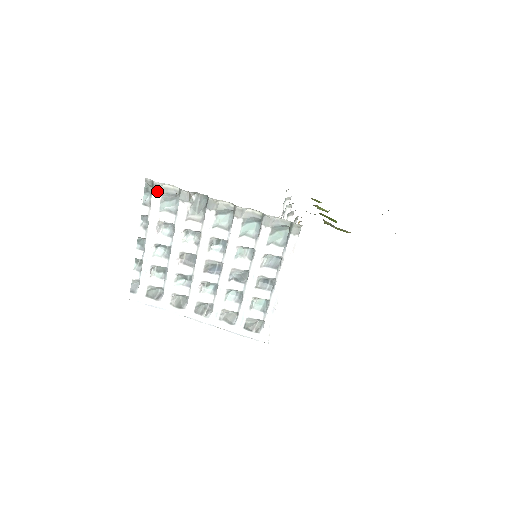
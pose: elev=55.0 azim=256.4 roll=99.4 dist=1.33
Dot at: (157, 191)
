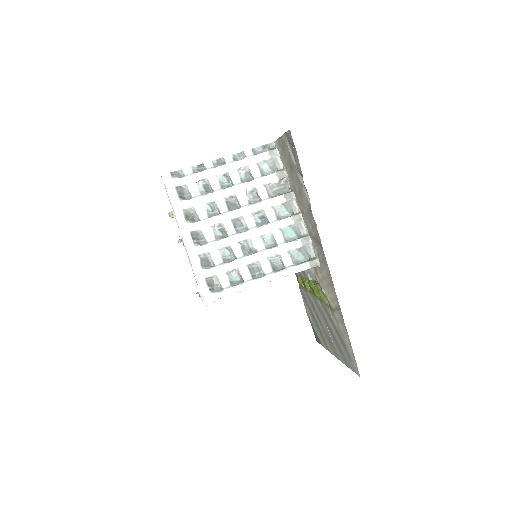
Dot at: (271, 154)
